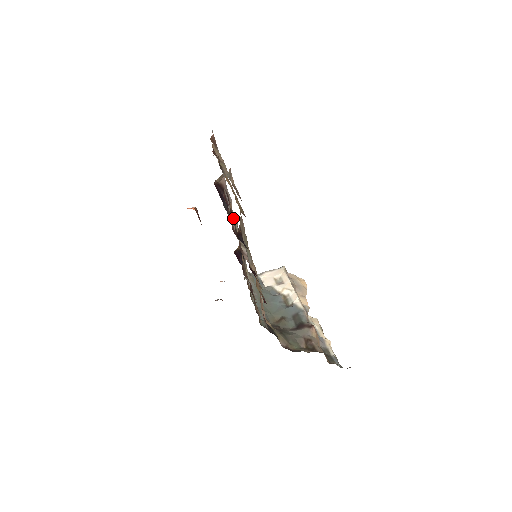
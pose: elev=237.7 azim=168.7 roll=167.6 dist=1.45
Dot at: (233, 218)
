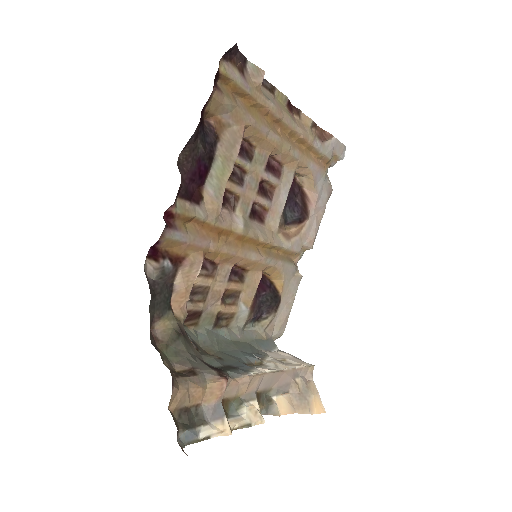
Dot at: (246, 157)
